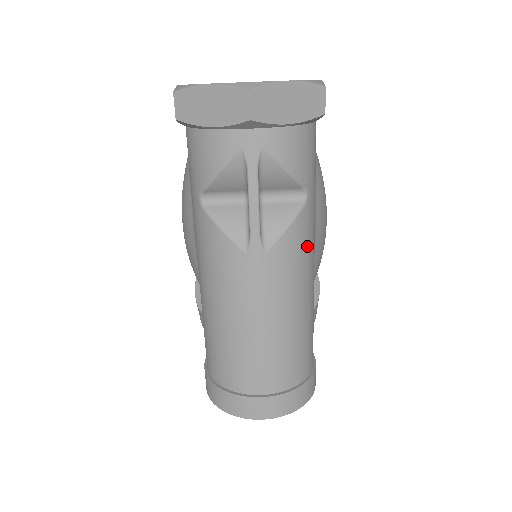
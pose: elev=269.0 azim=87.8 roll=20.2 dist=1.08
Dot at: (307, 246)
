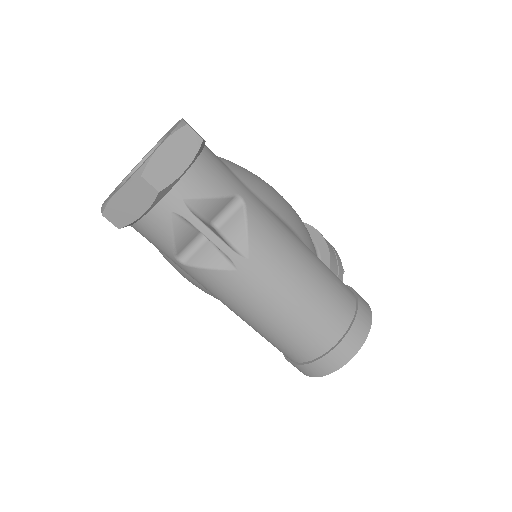
Dot at: (273, 228)
